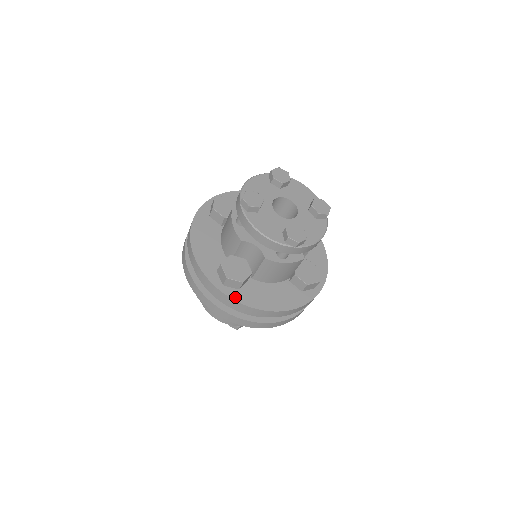
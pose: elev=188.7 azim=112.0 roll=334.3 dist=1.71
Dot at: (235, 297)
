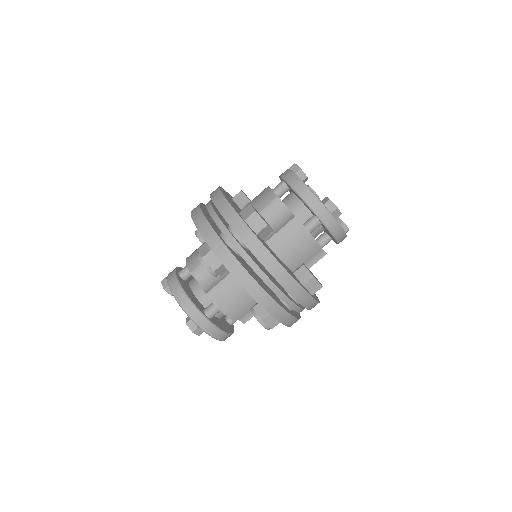
Dot at: (254, 233)
